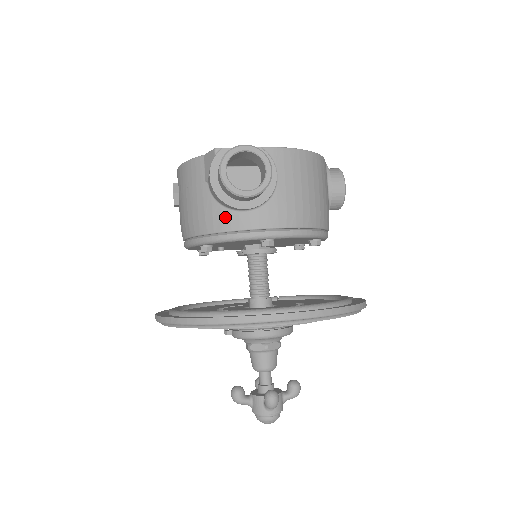
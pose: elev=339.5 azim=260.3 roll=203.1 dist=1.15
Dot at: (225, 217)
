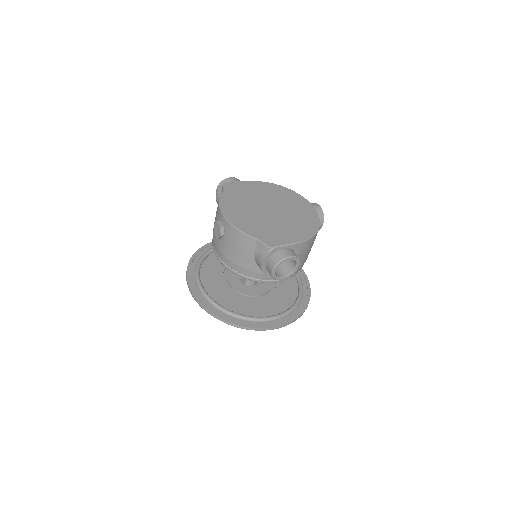
Dot at: (260, 273)
